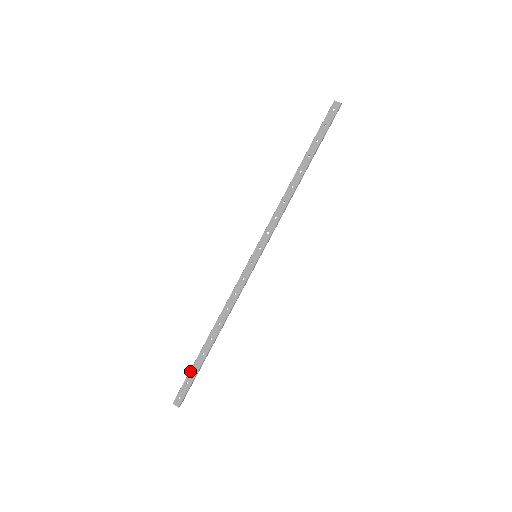
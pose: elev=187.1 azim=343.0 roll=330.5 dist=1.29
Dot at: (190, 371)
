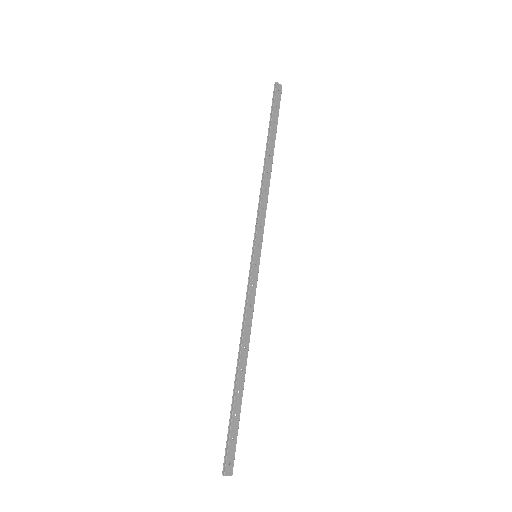
Dot at: (232, 422)
